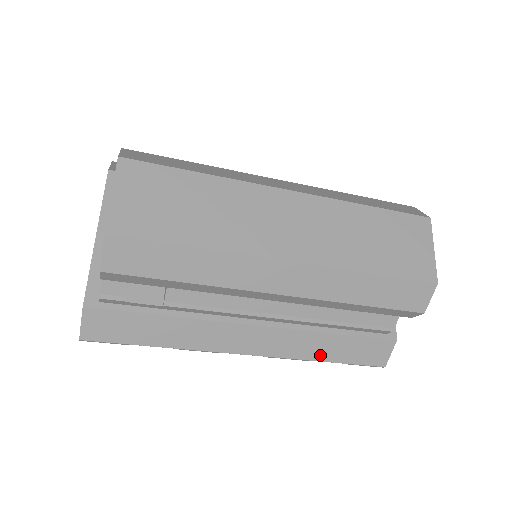
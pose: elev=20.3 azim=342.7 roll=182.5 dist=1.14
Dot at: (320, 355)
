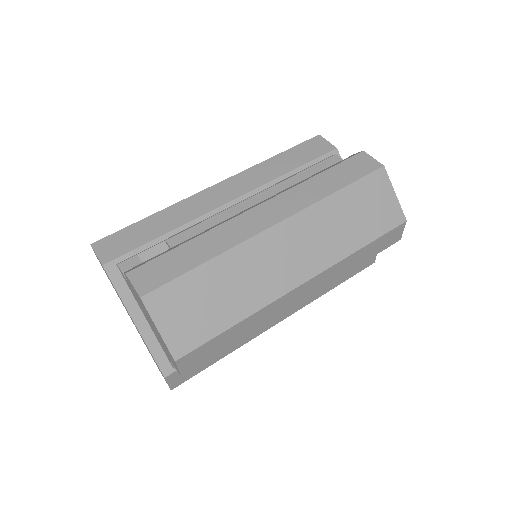
Dot at: (330, 287)
